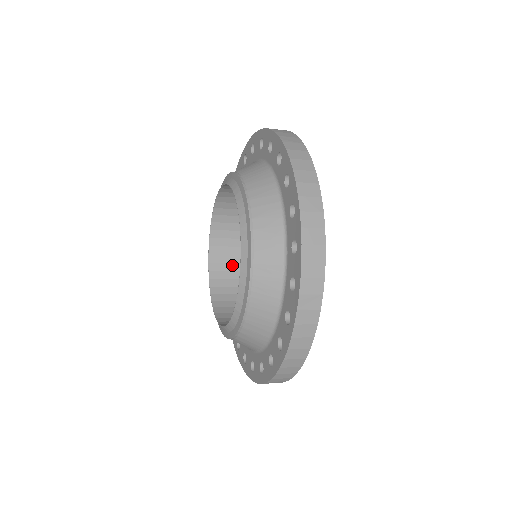
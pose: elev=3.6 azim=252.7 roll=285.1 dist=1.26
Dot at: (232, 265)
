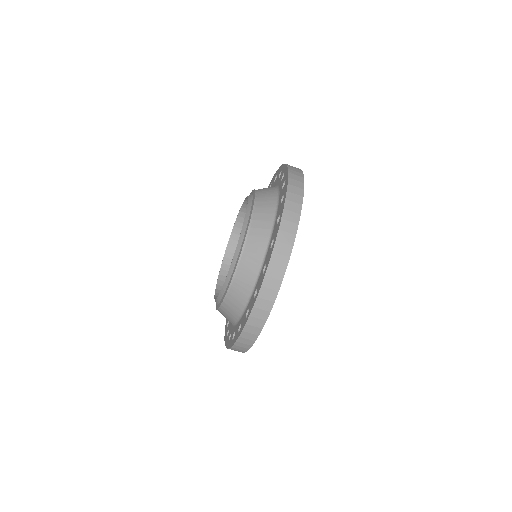
Dot at: occluded
